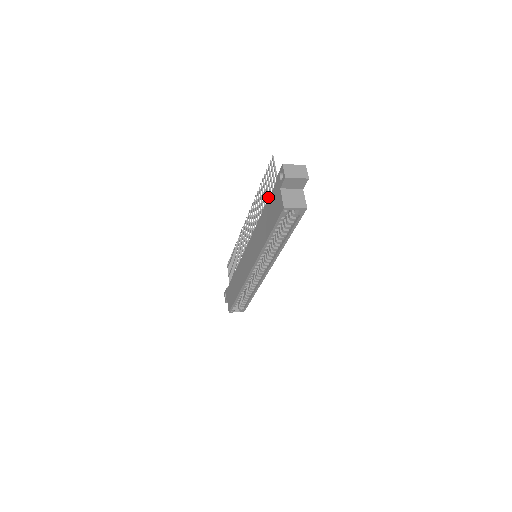
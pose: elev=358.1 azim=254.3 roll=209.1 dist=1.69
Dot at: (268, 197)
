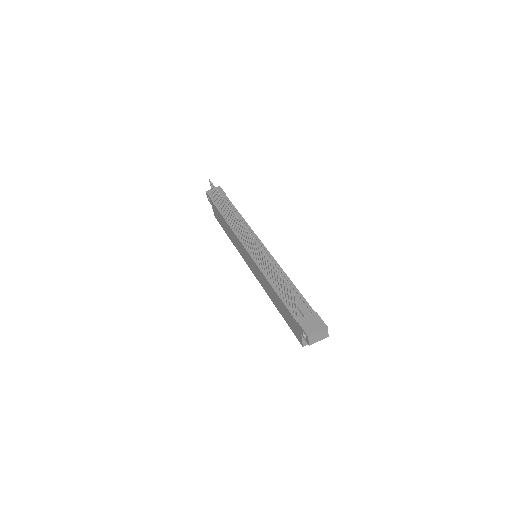
Dot at: (283, 295)
